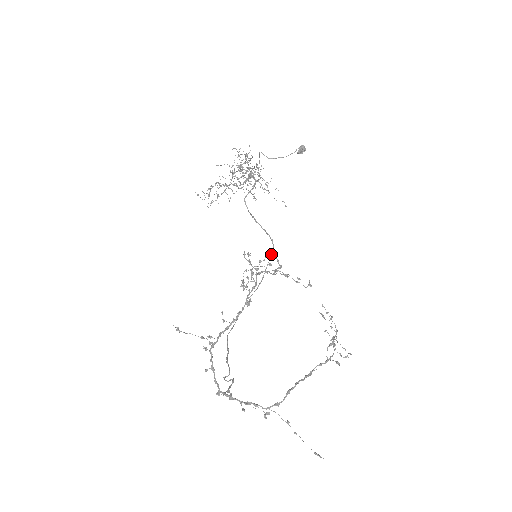
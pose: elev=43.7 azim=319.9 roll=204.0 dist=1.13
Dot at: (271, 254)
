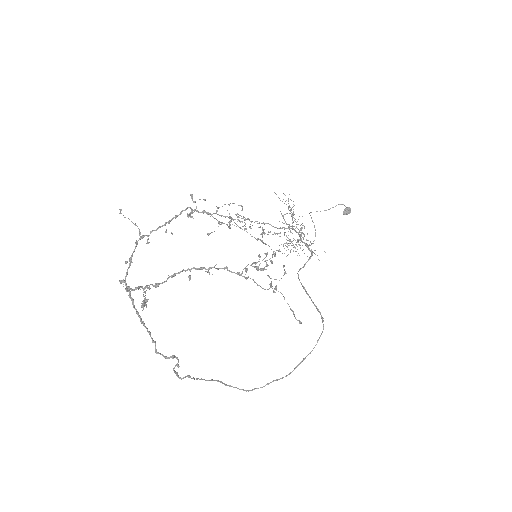
Dot at: (240, 205)
